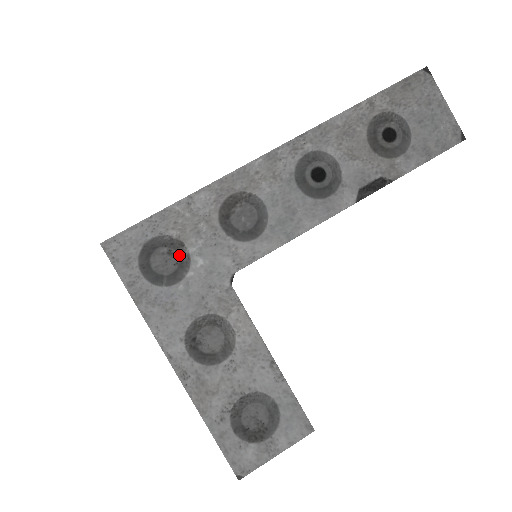
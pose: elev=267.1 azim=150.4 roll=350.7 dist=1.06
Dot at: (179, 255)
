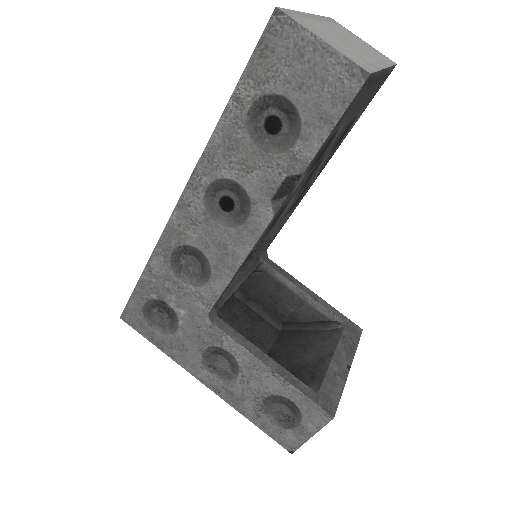
Dot at: (166, 311)
